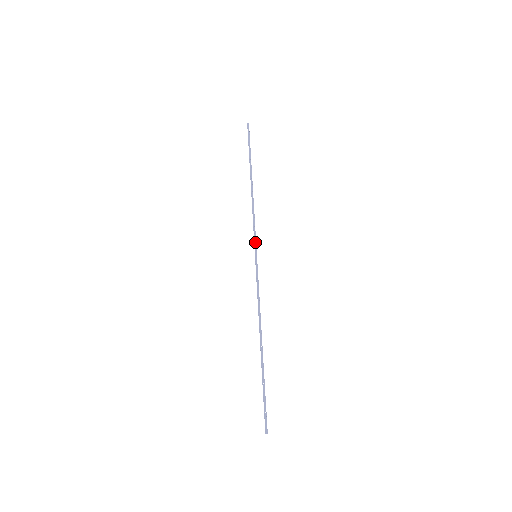
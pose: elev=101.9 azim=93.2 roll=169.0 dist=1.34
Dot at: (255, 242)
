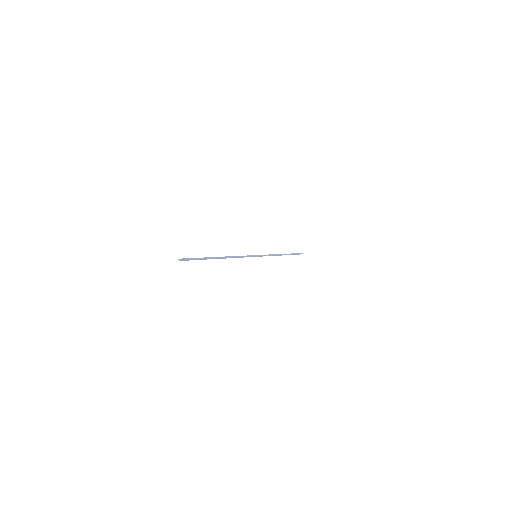
Dot at: occluded
